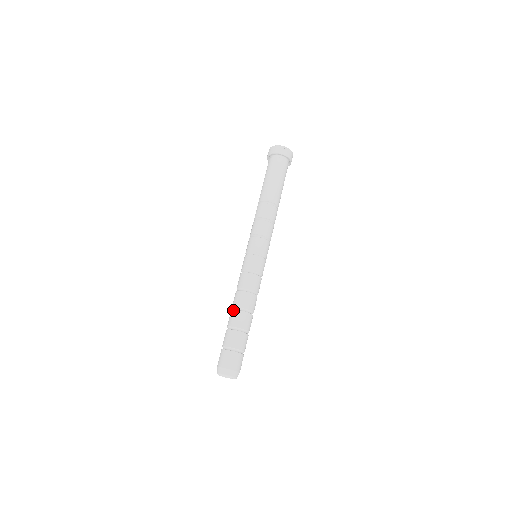
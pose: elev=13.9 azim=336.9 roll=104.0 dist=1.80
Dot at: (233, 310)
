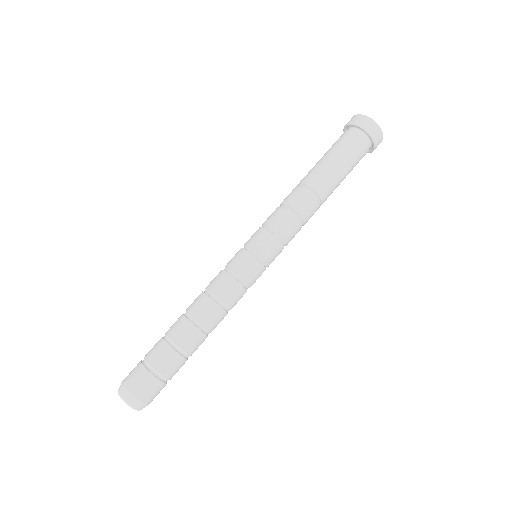
Dot at: occluded
